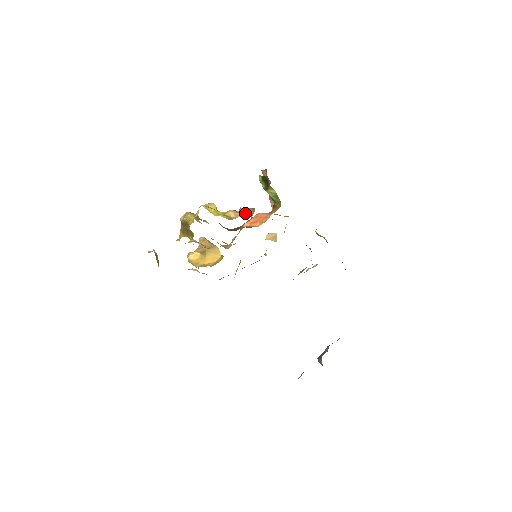
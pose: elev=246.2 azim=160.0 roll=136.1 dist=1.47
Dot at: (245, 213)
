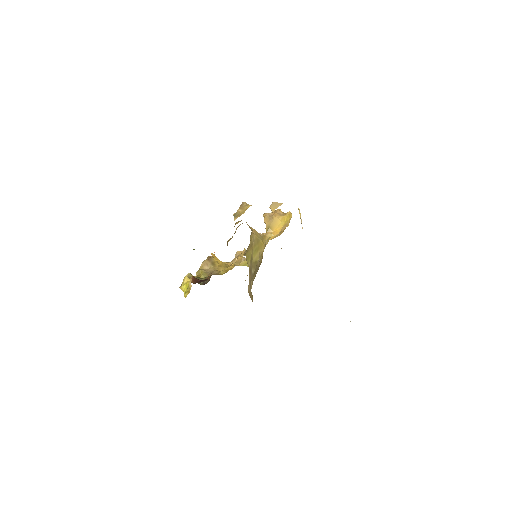
Dot at: occluded
